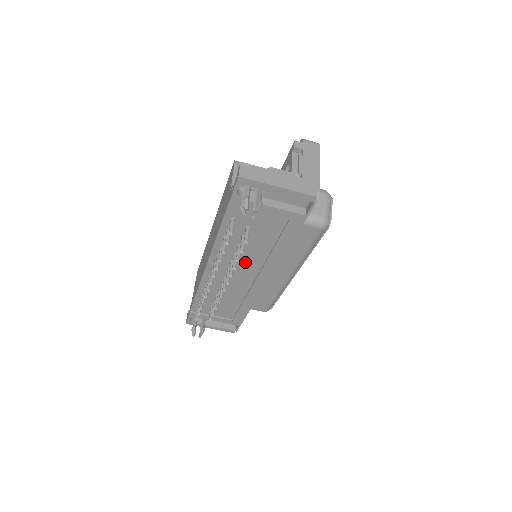
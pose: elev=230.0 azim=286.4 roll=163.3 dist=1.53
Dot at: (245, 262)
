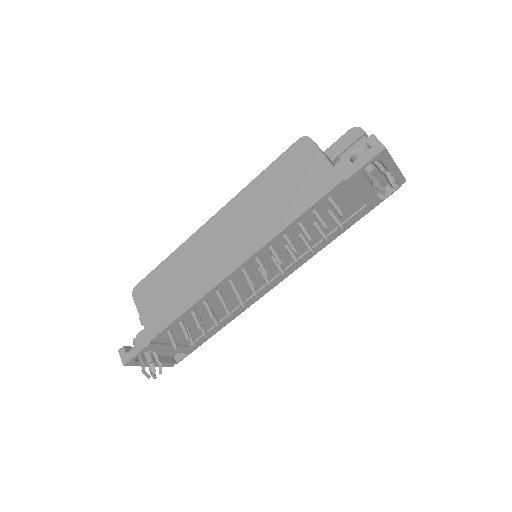
Dot at: (282, 258)
